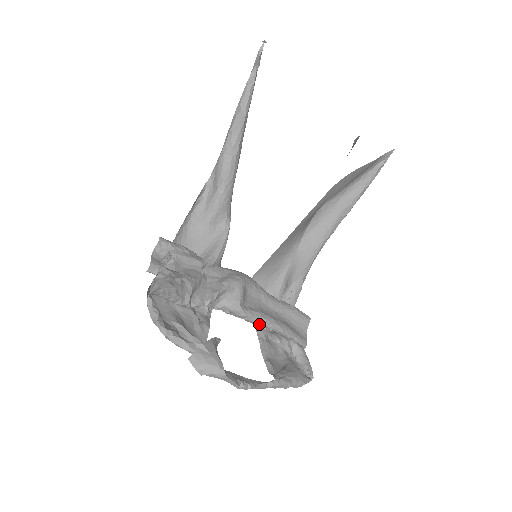
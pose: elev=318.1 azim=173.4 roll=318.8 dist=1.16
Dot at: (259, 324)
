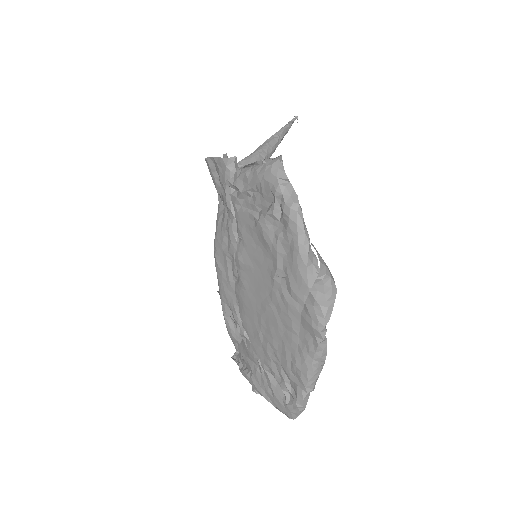
Dot at: occluded
